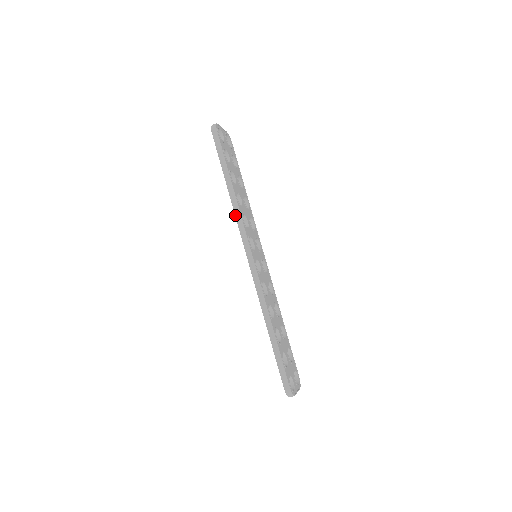
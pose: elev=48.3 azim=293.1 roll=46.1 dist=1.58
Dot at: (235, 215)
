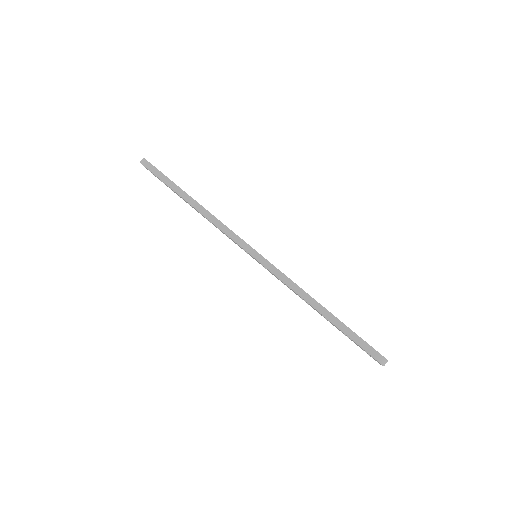
Dot at: occluded
